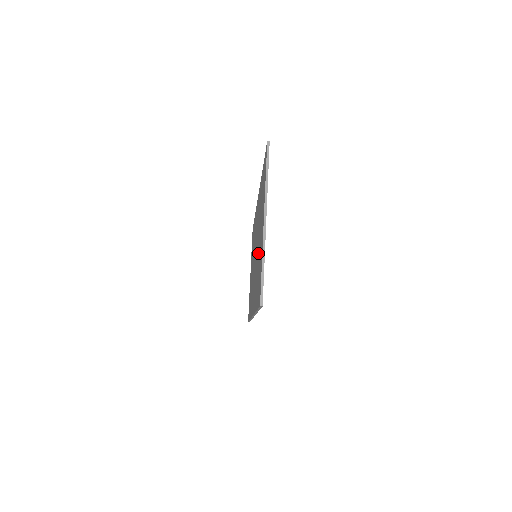
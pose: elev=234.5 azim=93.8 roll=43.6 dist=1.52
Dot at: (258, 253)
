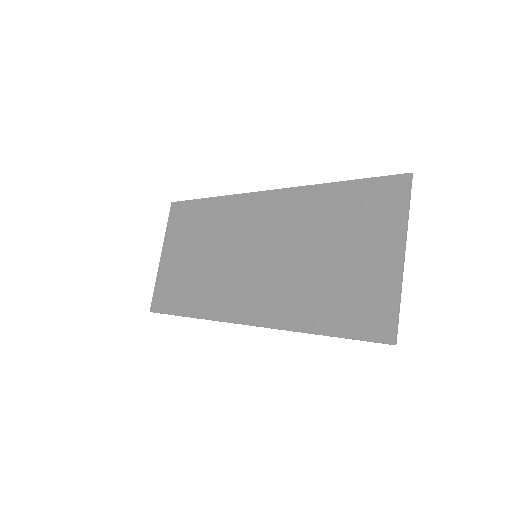
Dot at: (326, 270)
